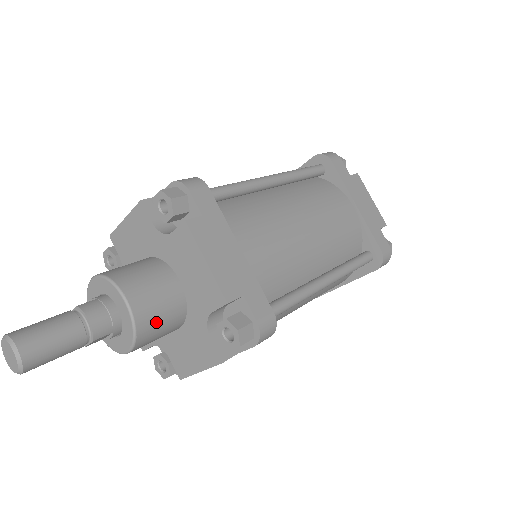
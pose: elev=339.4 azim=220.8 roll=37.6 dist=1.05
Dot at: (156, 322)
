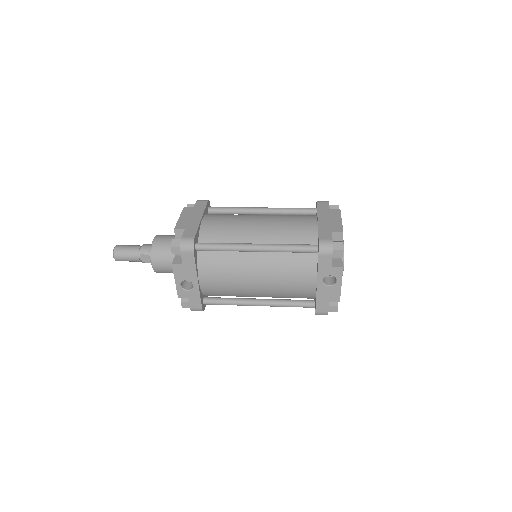
Dot at: (162, 250)
